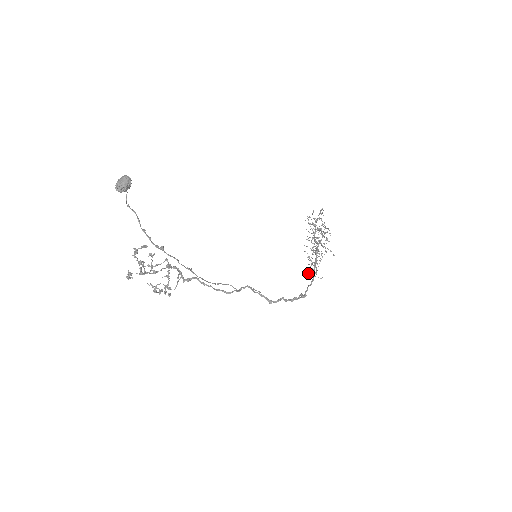
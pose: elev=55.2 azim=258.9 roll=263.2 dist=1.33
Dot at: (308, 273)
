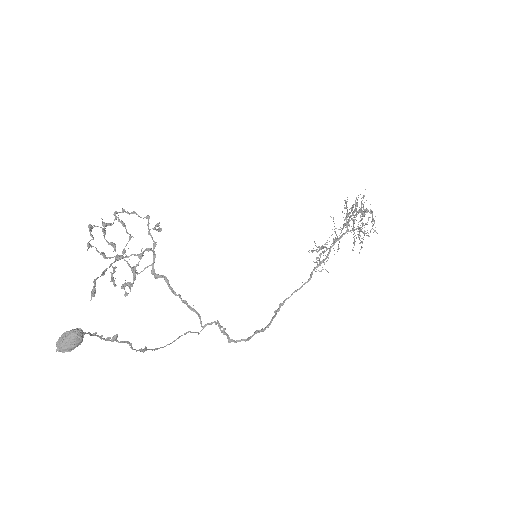
Dot at: (313, 250)
